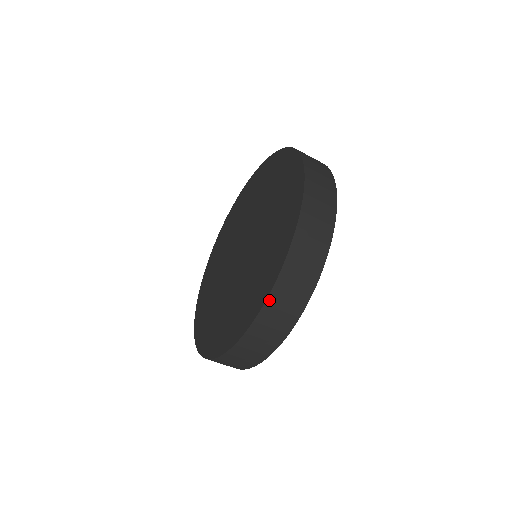
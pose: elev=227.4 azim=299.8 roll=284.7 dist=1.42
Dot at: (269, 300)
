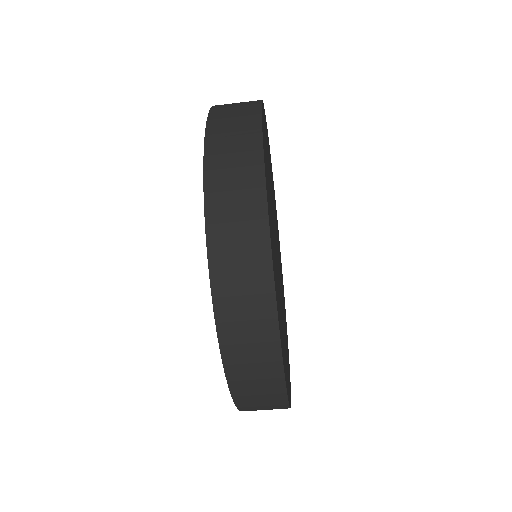
Dot at: (223, 343)
